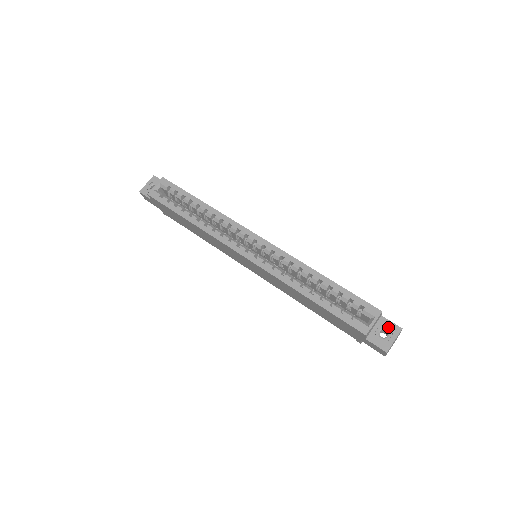
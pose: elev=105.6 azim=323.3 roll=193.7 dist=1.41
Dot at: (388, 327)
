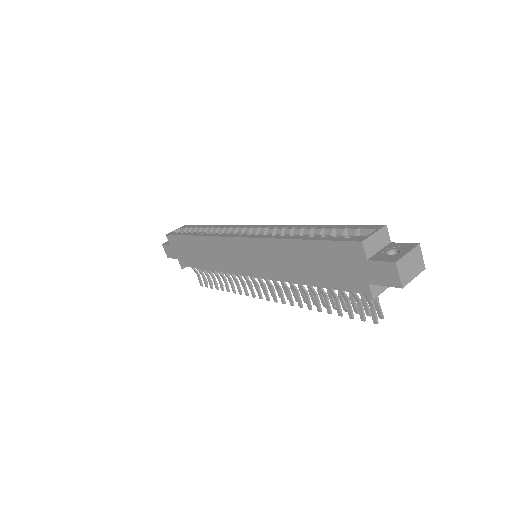
Dot at: (399, 247)
